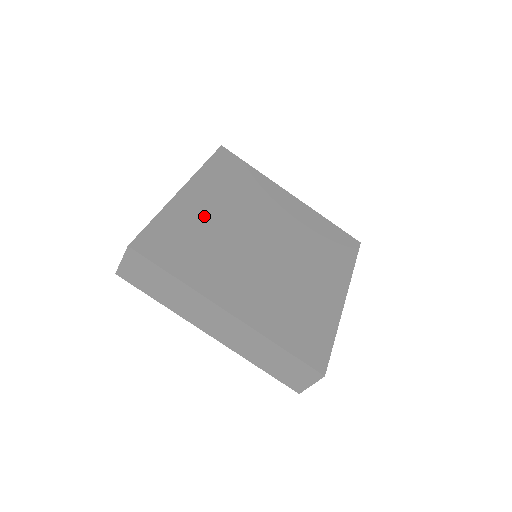
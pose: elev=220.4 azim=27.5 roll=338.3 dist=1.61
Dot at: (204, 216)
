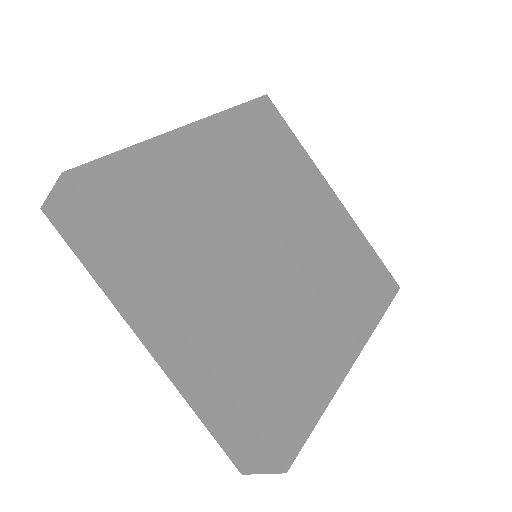
Dot at: (202, 174)
